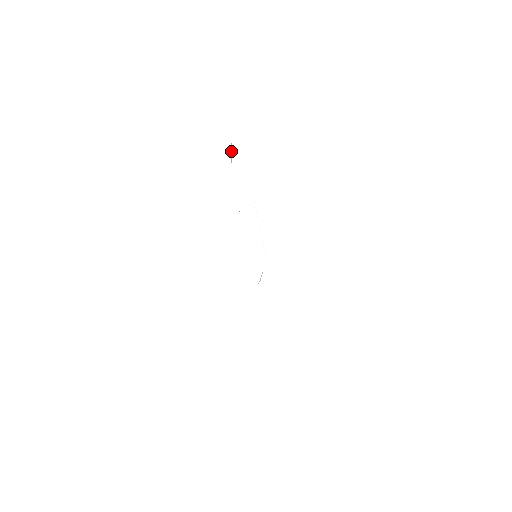
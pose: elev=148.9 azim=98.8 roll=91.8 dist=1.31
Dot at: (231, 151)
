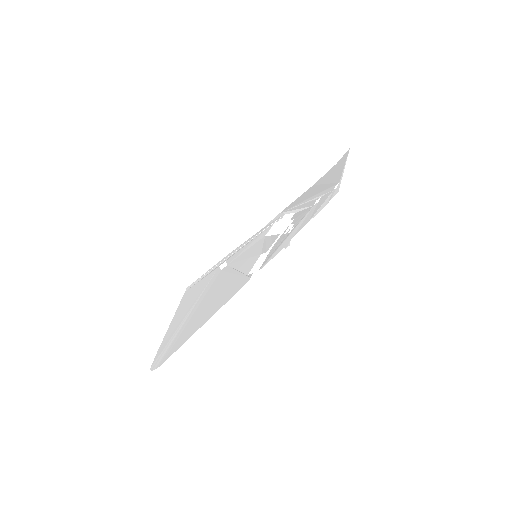
Dot at: (344, 166)
